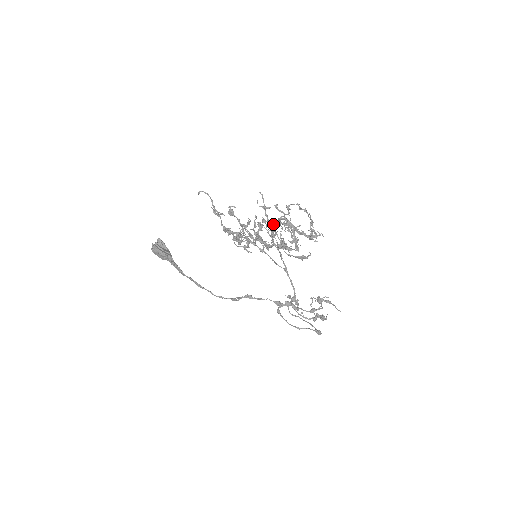
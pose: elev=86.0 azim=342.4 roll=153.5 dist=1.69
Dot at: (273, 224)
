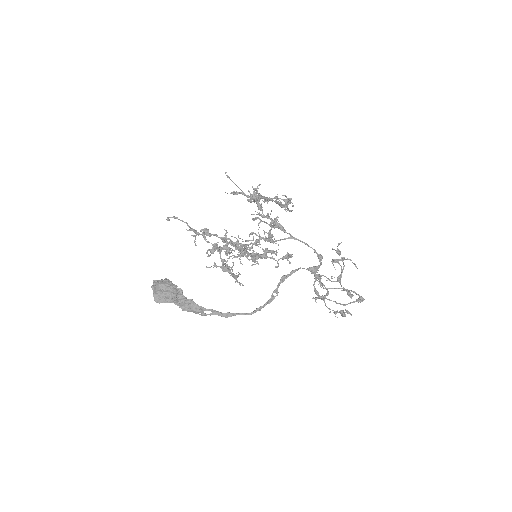
Dot at: (254, 191)
